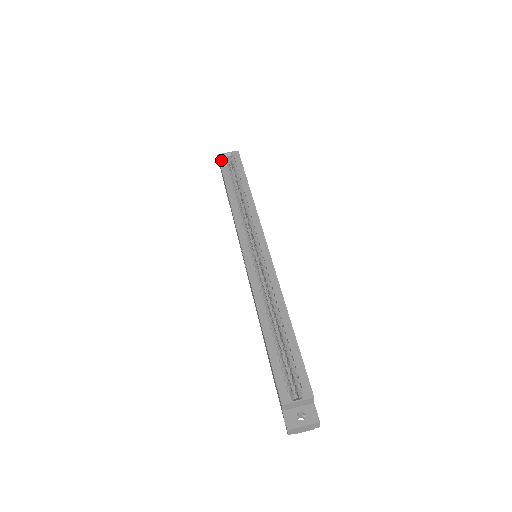
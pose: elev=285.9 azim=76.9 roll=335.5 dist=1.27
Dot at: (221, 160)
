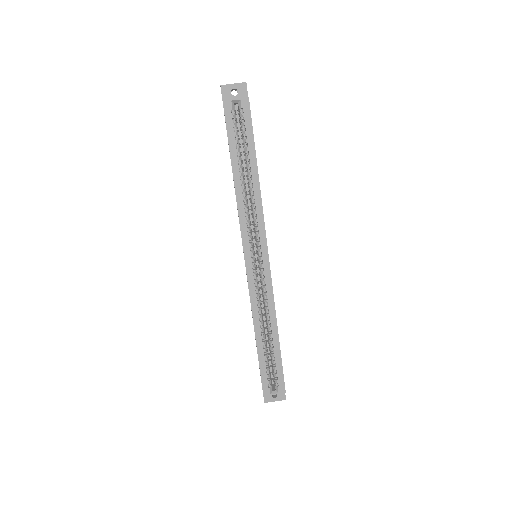
Dot at: (227, 113)
